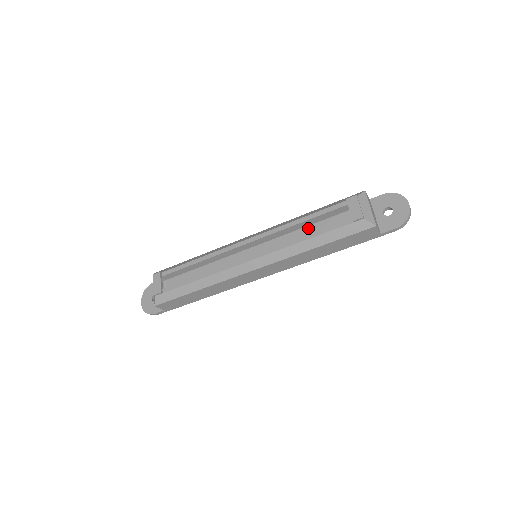
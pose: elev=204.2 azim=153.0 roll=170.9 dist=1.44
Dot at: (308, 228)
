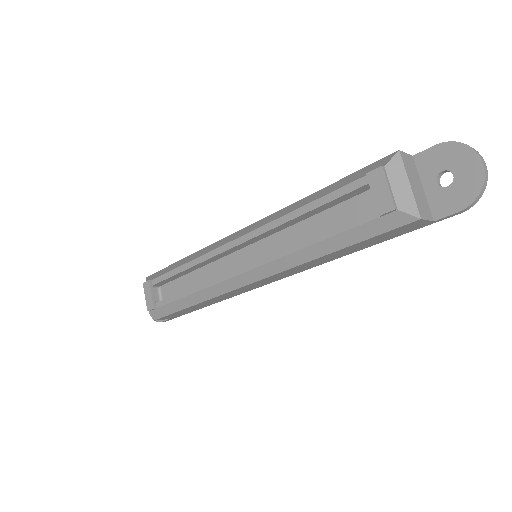
Dot at: (317, 218)
